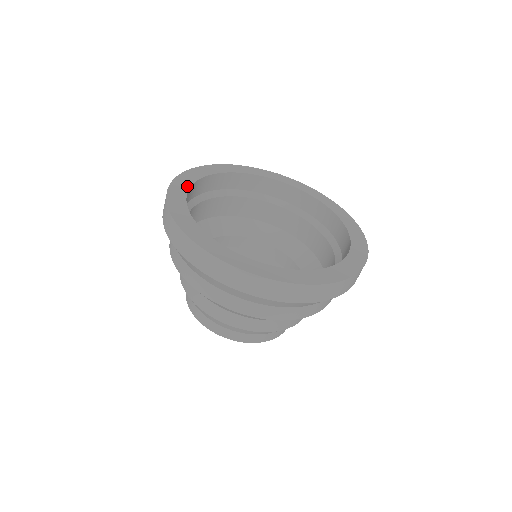
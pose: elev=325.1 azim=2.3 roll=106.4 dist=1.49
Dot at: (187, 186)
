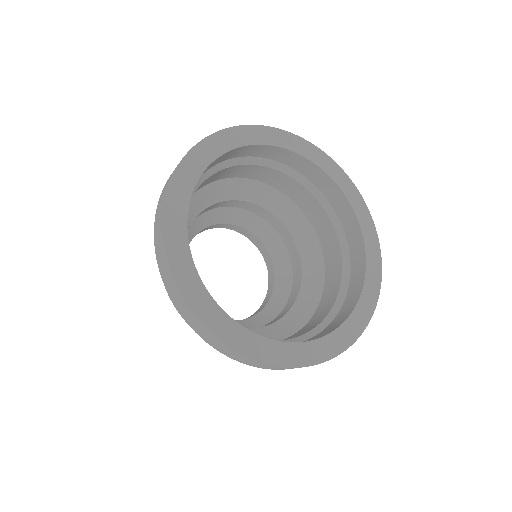
Dot at: (183, 220)
